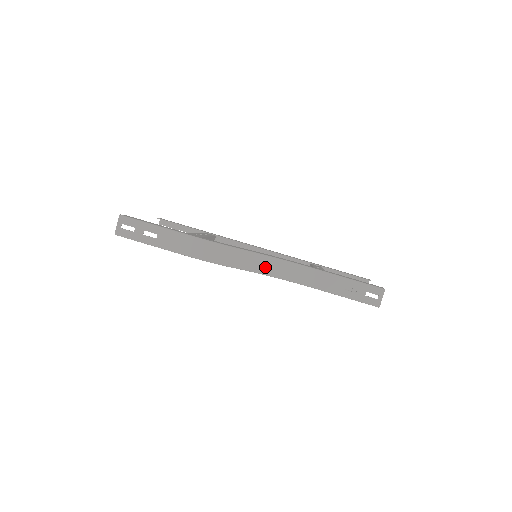
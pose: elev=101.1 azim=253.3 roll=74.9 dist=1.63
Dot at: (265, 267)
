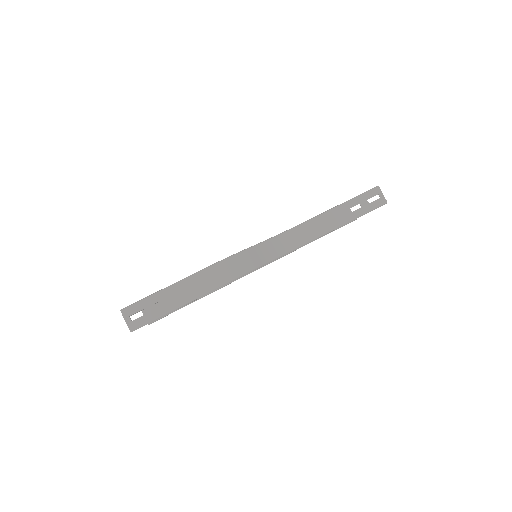
Dot at: (278, 248)
